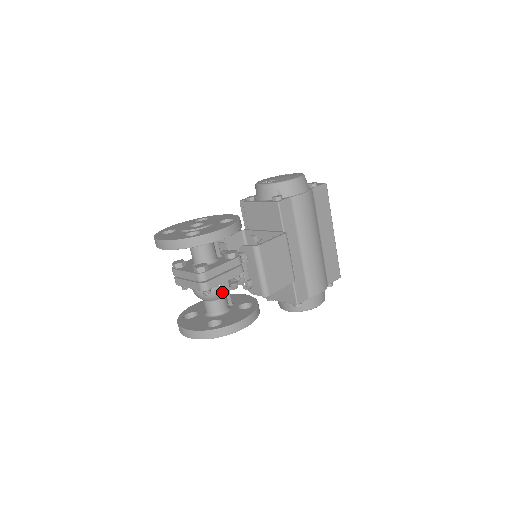
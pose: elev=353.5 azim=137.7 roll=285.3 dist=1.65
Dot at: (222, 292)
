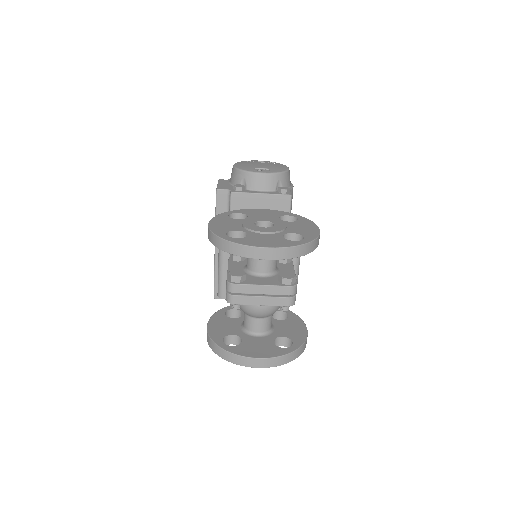
Dot at: occluded
